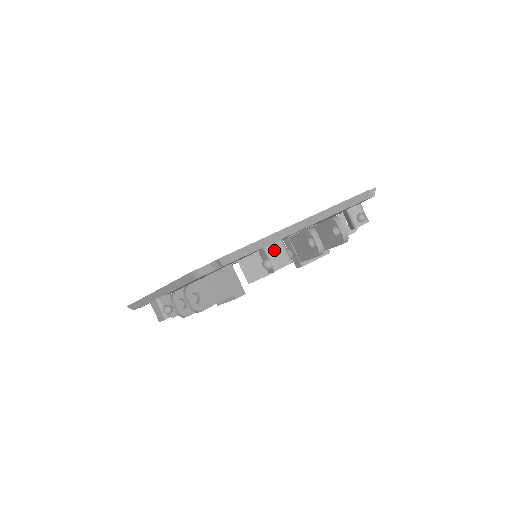
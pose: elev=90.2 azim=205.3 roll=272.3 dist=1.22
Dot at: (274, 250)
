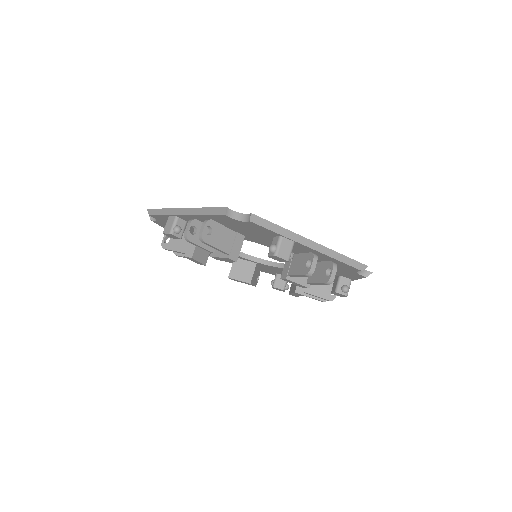
Dot at: (285, 243)
